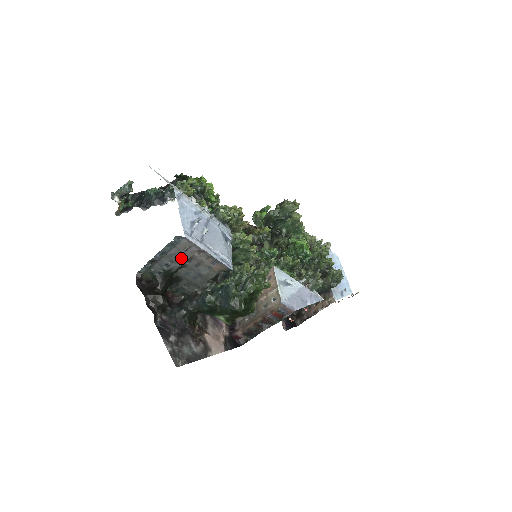
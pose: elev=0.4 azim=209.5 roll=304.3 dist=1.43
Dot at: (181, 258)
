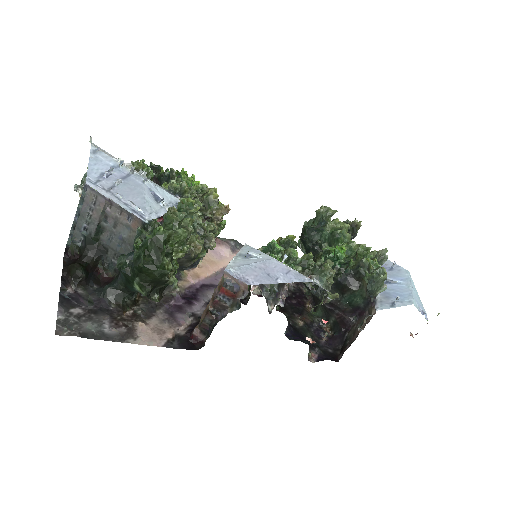
Dot at: (94, 216)
